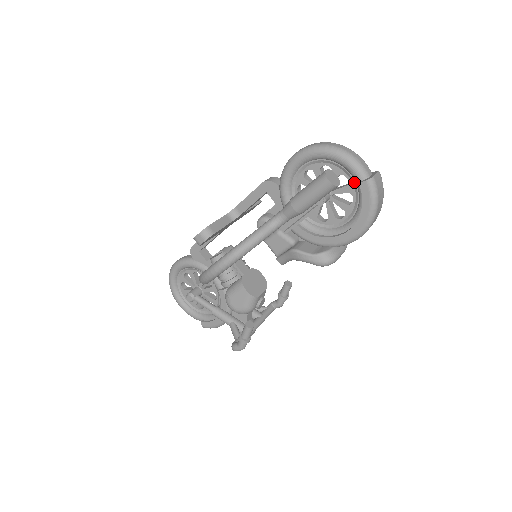
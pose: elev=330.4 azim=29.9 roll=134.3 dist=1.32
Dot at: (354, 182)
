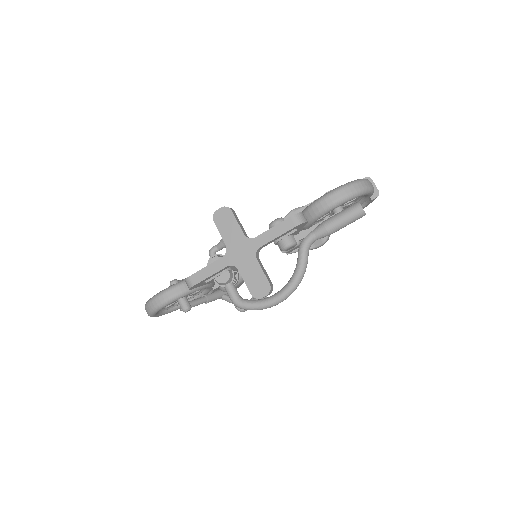
Dot at: (363, 196)
